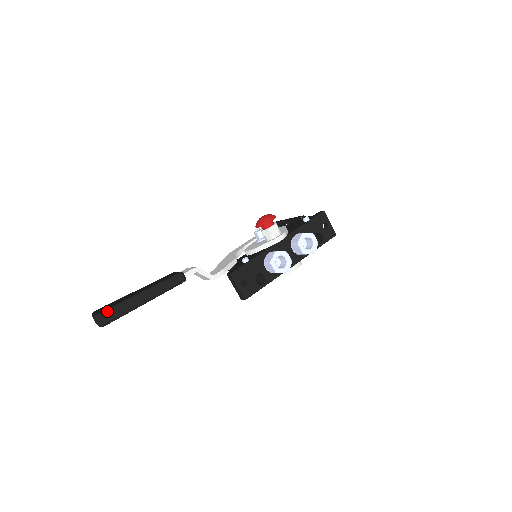
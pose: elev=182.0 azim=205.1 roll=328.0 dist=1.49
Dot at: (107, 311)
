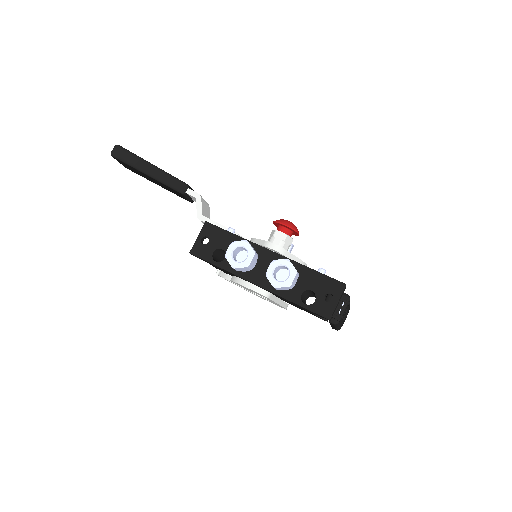
Dot at: (124, 149)
